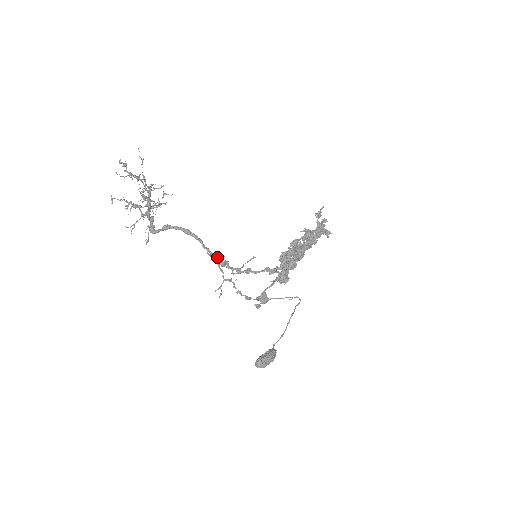
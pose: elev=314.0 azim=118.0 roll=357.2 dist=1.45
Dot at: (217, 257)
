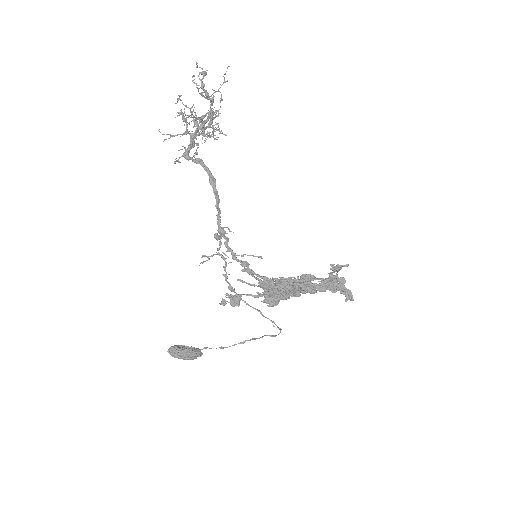
Dot at: occluded
